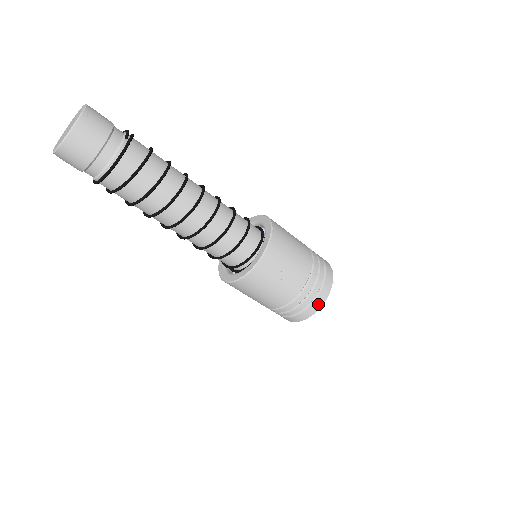
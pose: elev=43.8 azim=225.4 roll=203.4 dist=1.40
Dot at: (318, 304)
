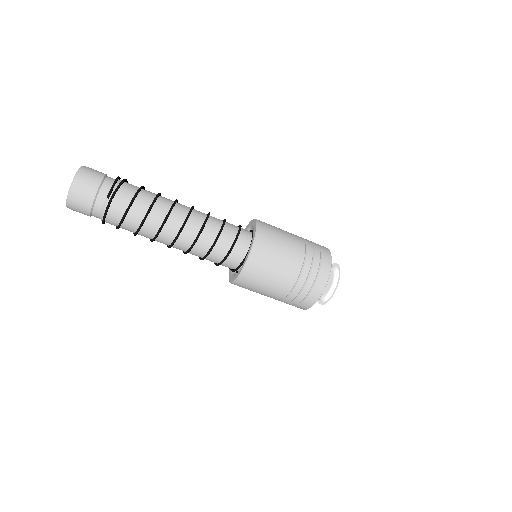
Dot at: (306, 306)
